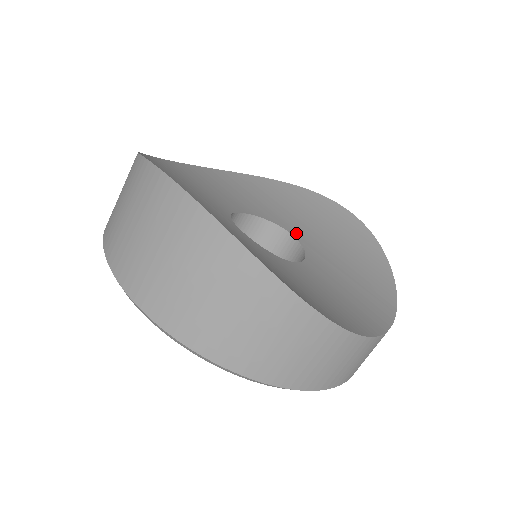
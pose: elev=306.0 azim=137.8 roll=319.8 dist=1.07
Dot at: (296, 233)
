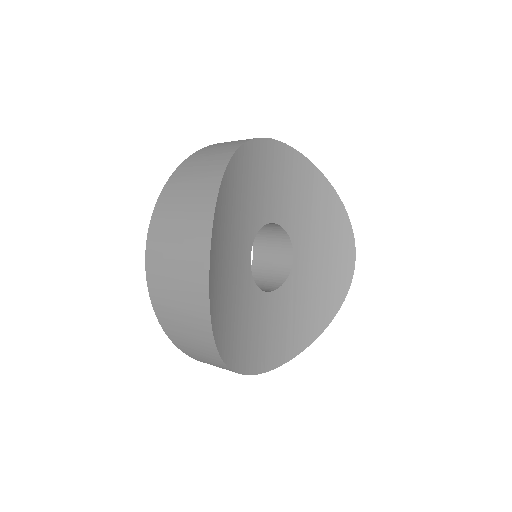
Dot at: (298, 258)
